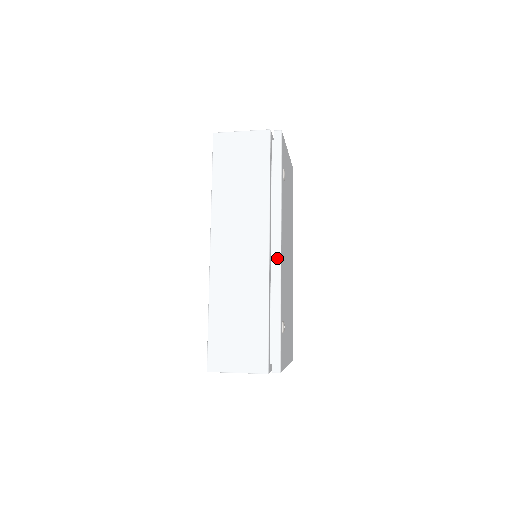
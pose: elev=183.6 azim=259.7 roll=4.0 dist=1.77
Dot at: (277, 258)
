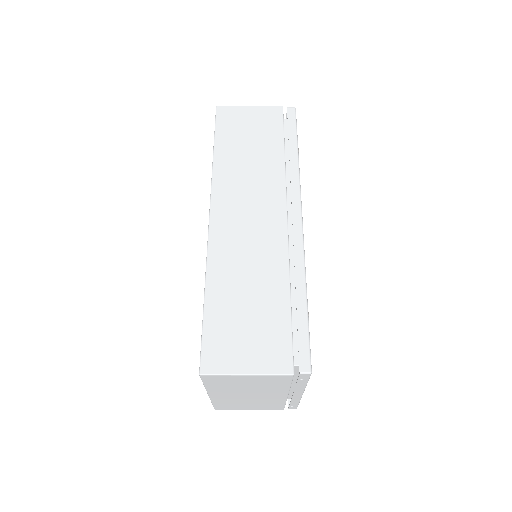
Dot at: (298, 229)
